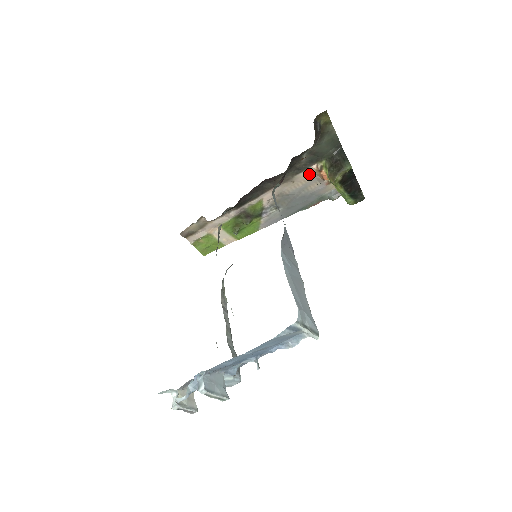
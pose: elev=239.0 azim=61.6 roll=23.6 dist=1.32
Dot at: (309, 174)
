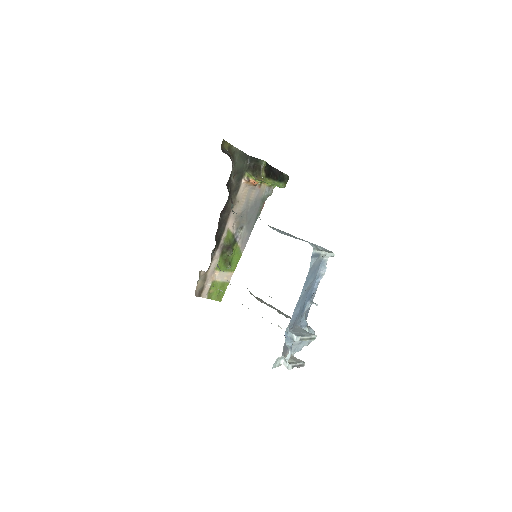
Dot at: (244, 189)
